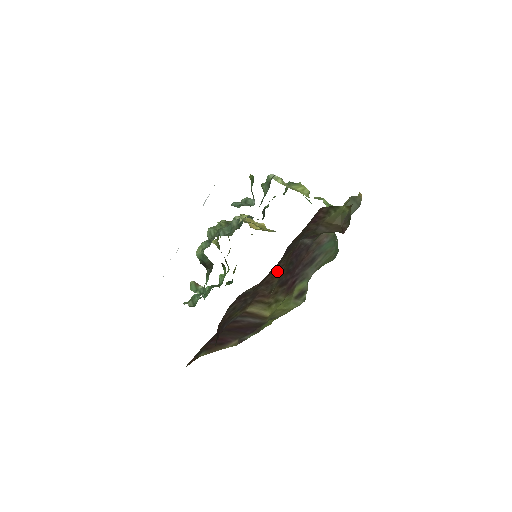
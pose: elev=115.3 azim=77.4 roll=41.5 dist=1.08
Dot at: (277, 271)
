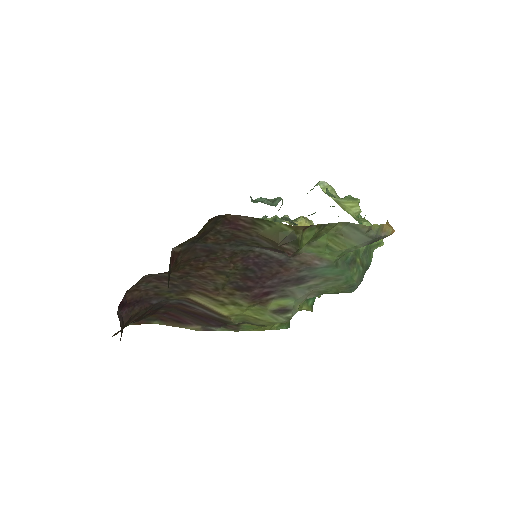
Dot at: (216, 270)
